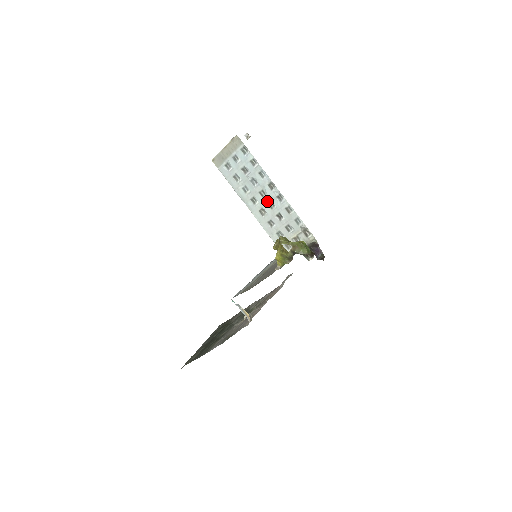
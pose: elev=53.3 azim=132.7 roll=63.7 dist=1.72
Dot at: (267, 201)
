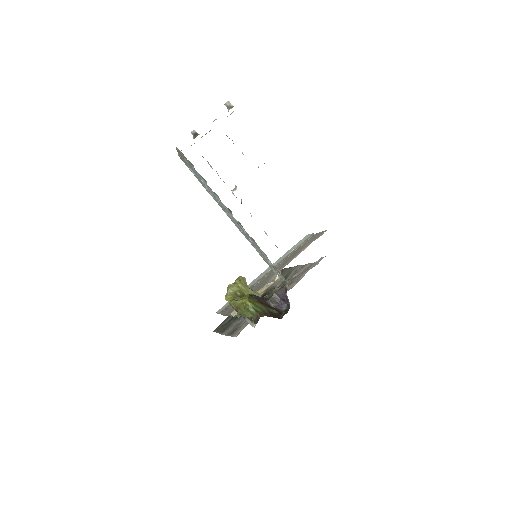
Dot at: (235, 220)
